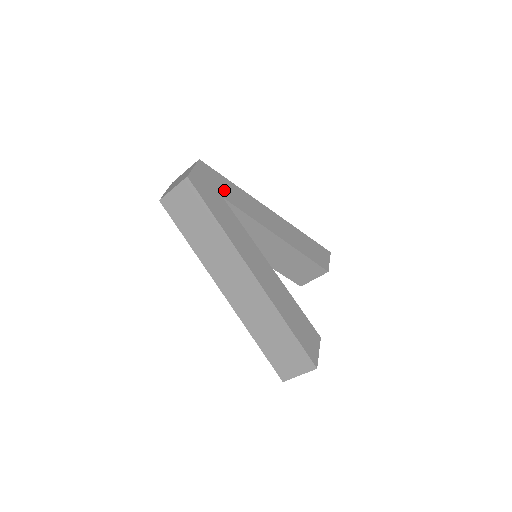
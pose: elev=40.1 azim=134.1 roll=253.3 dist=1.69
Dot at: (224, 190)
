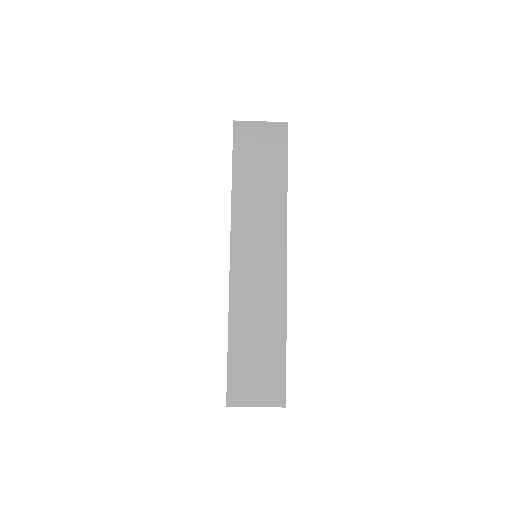
Dot at: occluded
